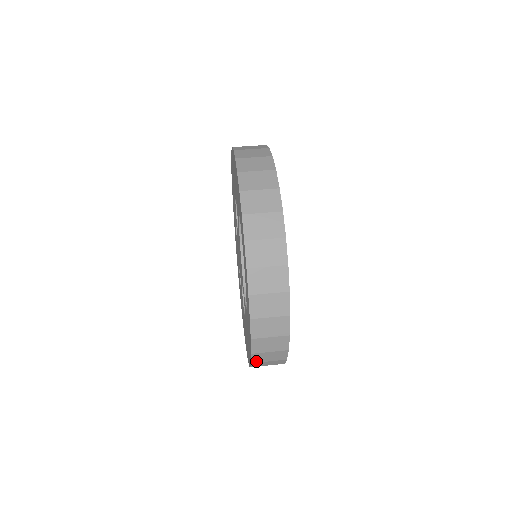
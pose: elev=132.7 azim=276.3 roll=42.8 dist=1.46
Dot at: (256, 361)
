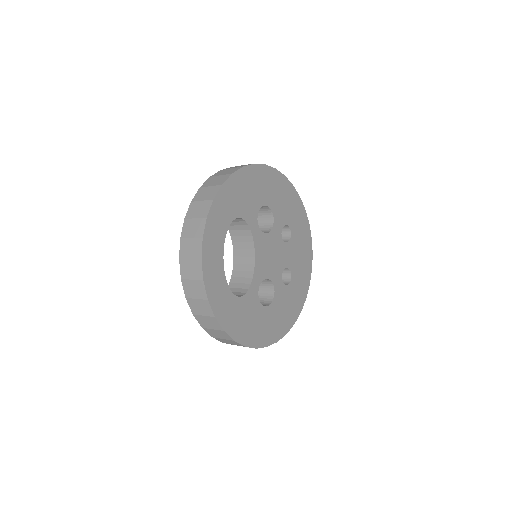
Dot at: (214, 336)
